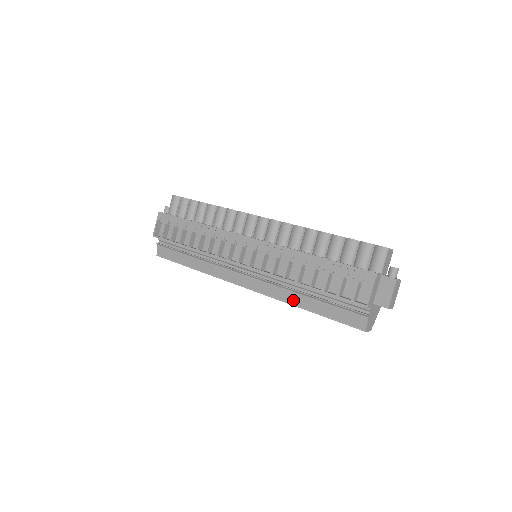
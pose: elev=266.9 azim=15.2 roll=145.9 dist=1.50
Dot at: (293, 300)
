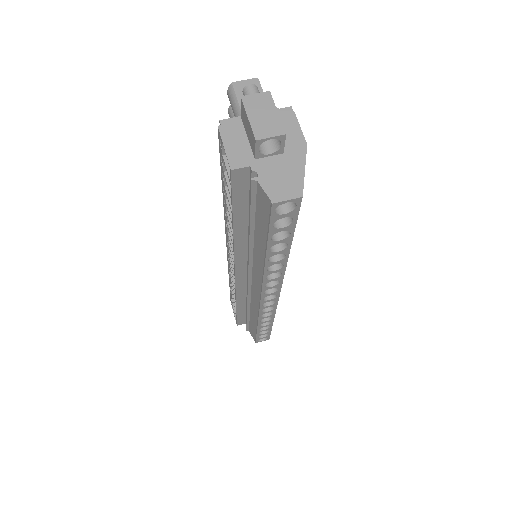
Dot at: (260, 261)
